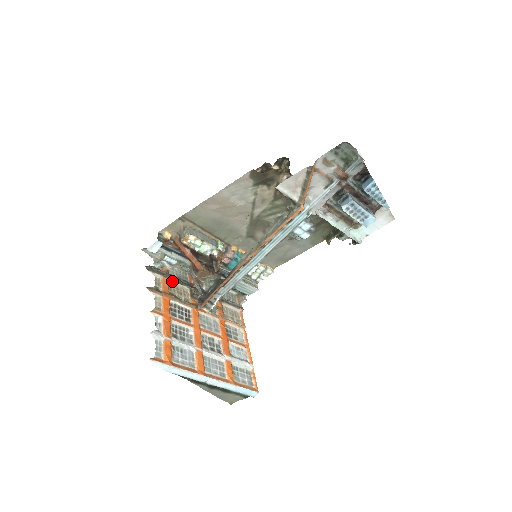
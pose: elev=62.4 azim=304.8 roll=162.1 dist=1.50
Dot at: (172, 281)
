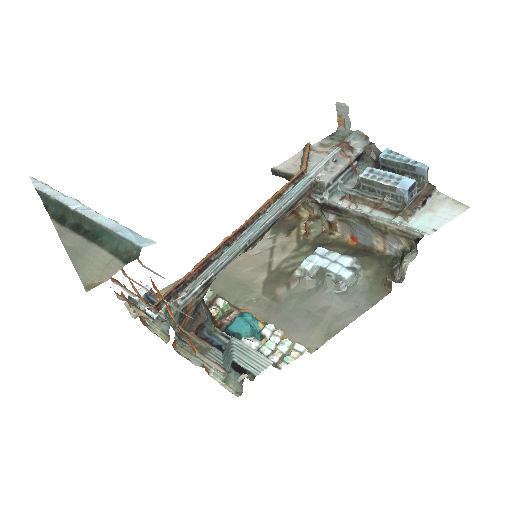
Dot at: (136, 308)
